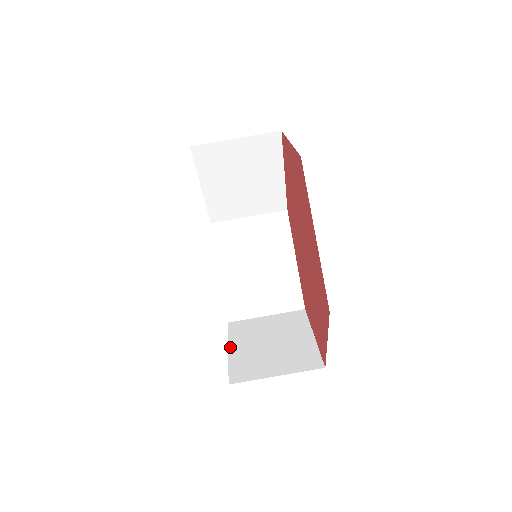
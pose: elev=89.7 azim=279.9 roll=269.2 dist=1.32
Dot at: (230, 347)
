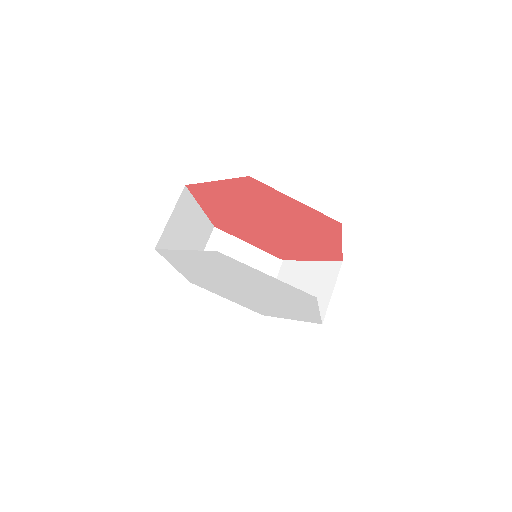
Dot at: (288, 318)
